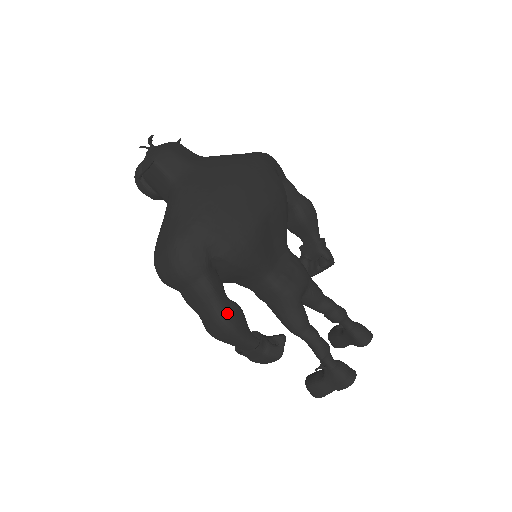
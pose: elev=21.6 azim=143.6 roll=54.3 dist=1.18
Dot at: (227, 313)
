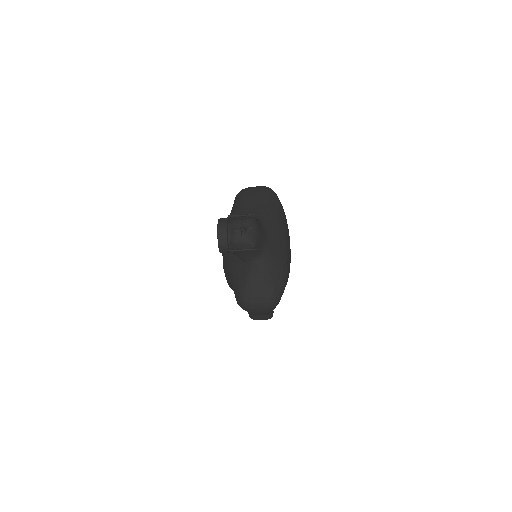
Dot at: (273, 312)
